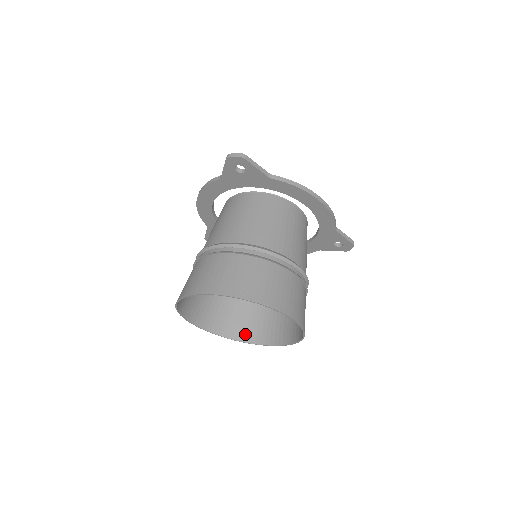
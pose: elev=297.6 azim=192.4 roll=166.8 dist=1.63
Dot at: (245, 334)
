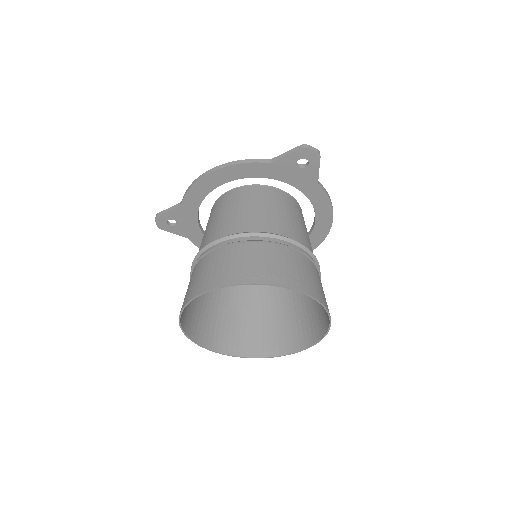
Dot at: (211, 340)
